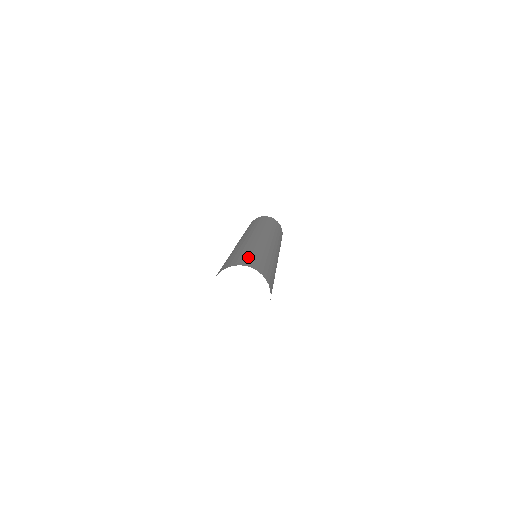
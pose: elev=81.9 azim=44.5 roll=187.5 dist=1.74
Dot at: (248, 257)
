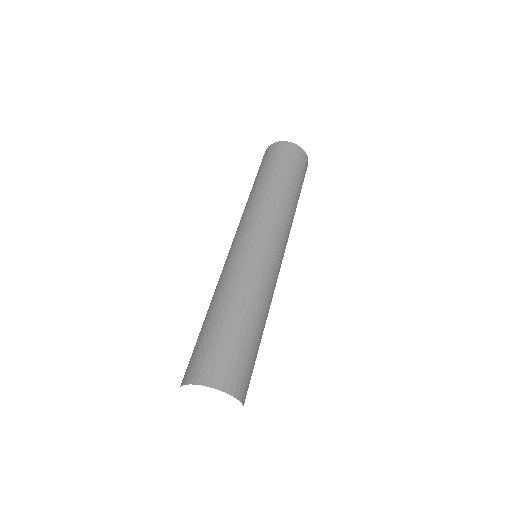
Dot at: (250, 365)
